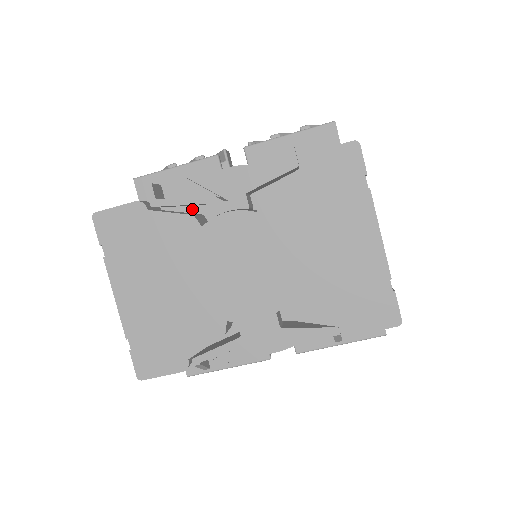
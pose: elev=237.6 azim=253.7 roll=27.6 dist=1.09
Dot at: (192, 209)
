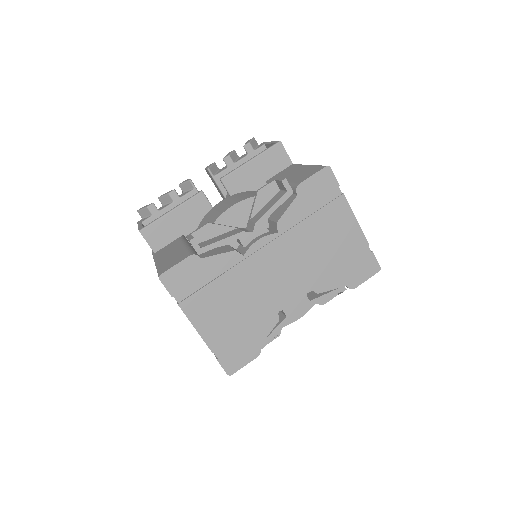
Dot at: occluded
